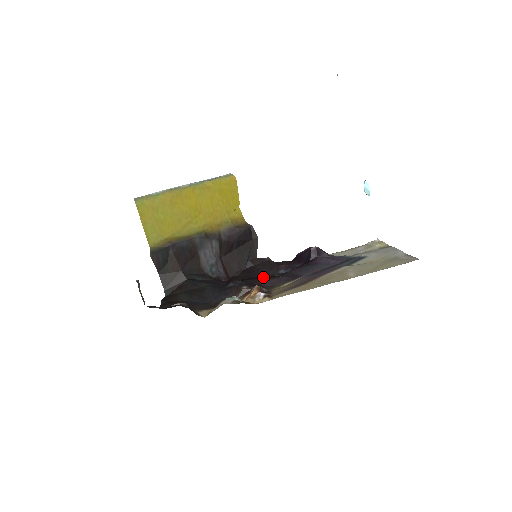
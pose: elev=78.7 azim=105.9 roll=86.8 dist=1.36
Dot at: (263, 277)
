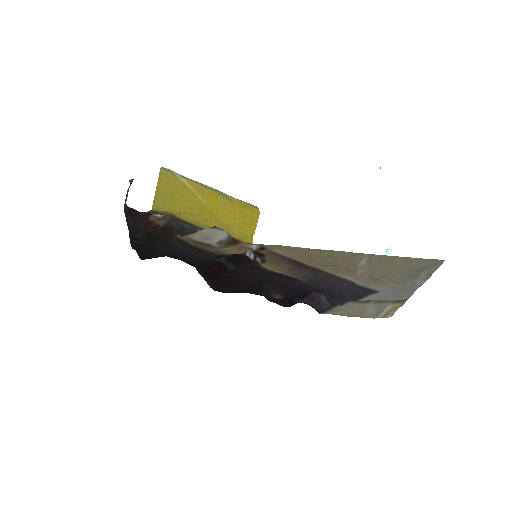
Dot at: (254, 282)
